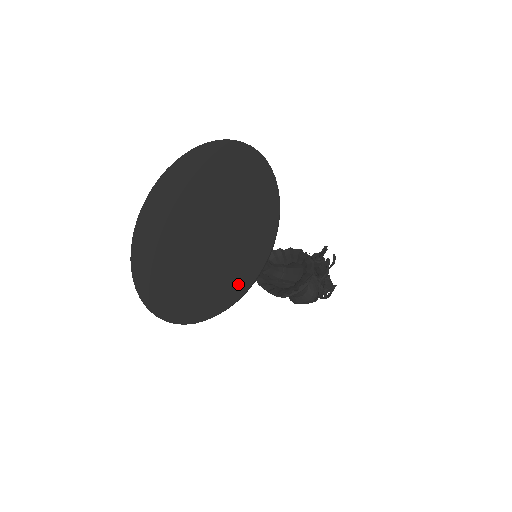
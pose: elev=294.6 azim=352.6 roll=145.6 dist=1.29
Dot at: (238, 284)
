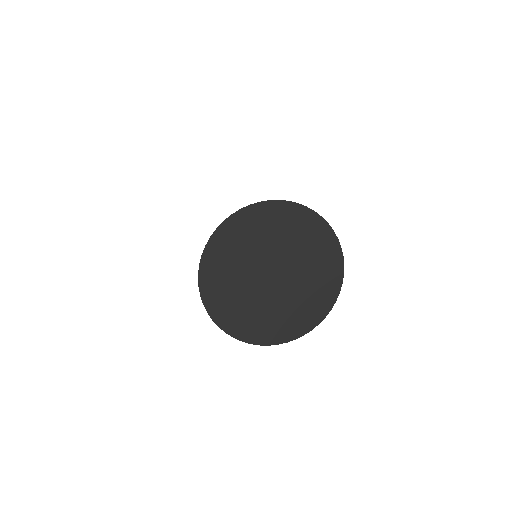
Dot at: (328, 300)
